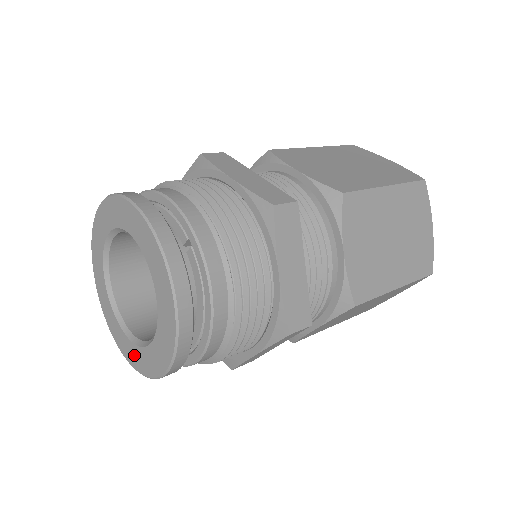
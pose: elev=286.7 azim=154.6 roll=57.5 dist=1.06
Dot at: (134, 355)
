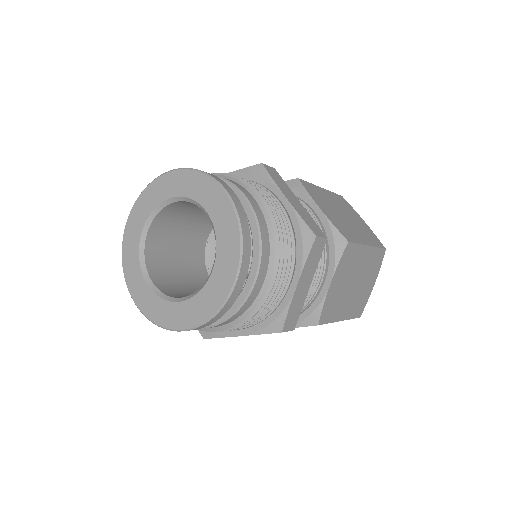
Dot at: (197, 308)
